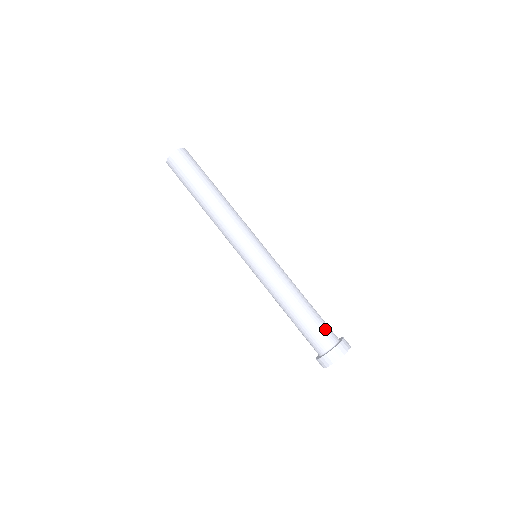
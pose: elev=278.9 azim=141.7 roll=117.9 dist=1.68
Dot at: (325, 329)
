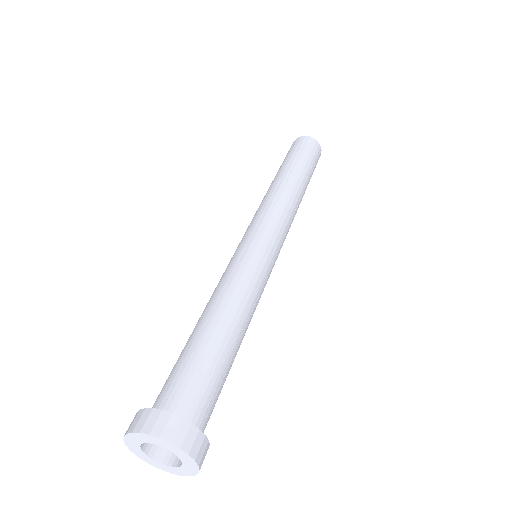
Dot at: (198, 384)
